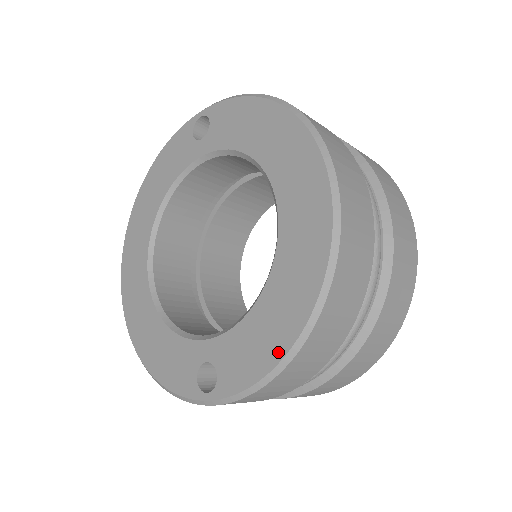
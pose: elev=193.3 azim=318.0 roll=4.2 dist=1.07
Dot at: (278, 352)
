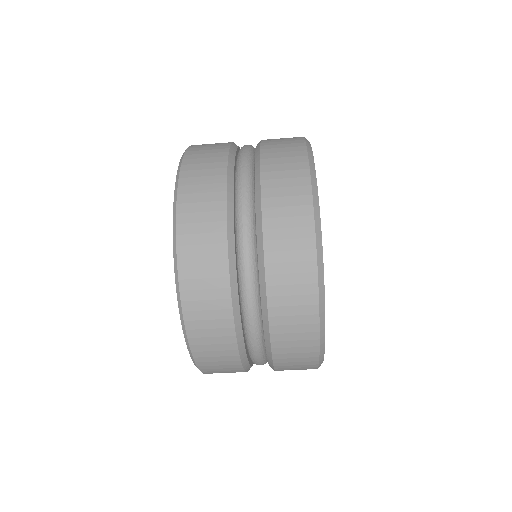
Dot at: occluded
